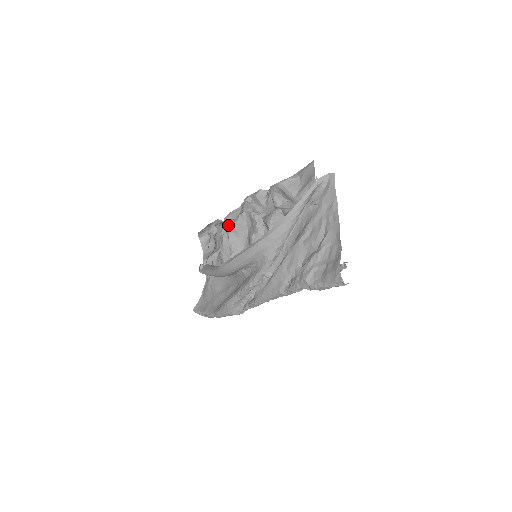
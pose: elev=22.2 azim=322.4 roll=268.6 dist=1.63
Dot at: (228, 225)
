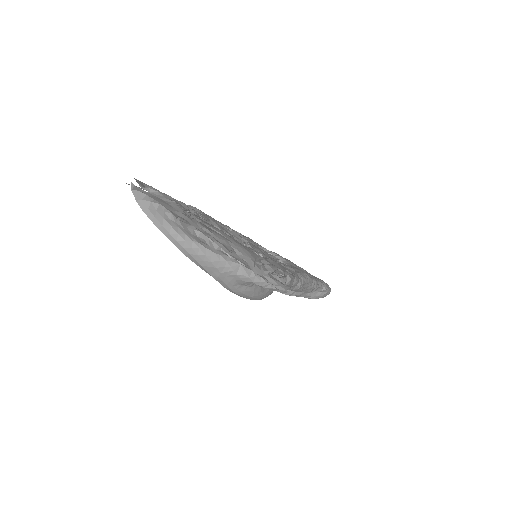
Dot at: occluded
